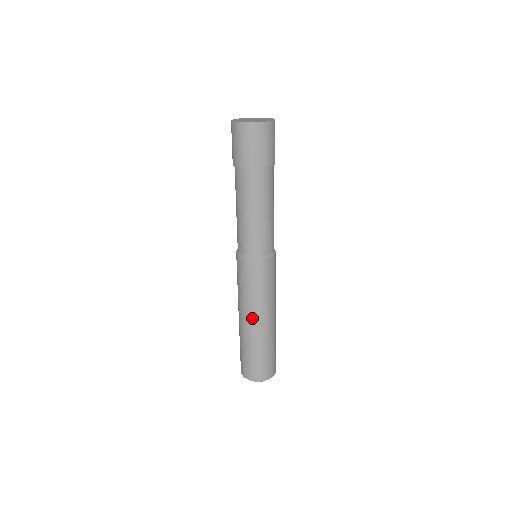
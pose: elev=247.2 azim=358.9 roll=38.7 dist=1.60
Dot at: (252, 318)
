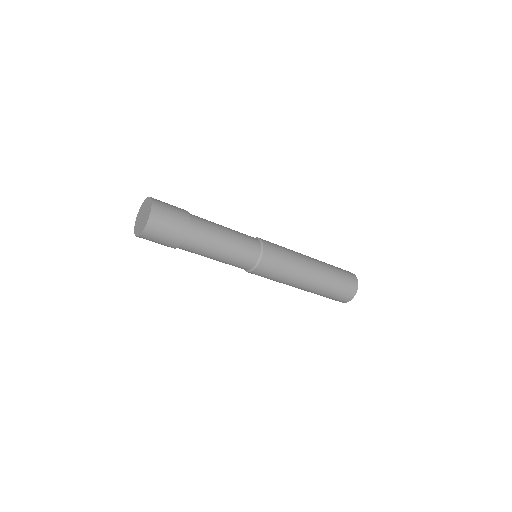
Dot at: (304, 282)
